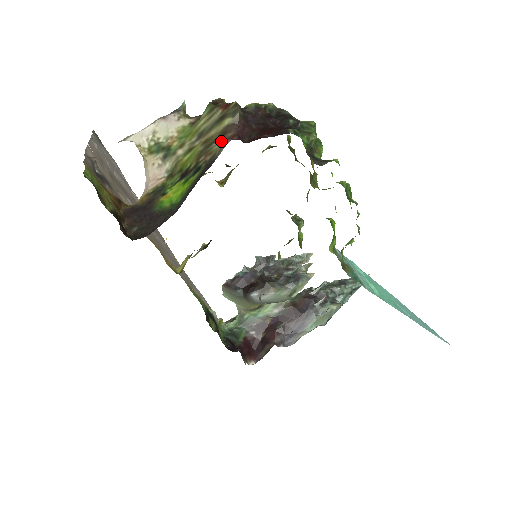
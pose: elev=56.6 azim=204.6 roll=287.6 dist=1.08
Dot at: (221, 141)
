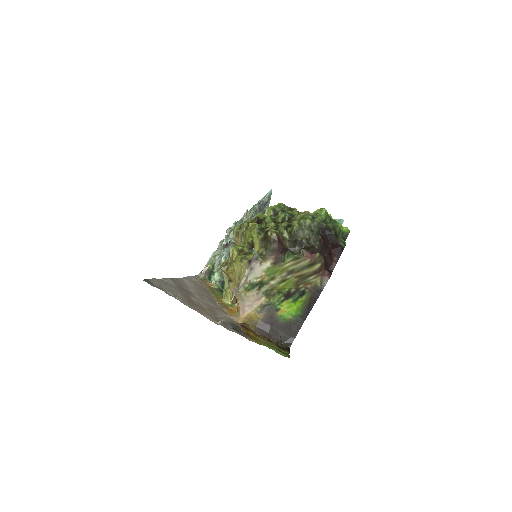
Dot at: (317, 277)
